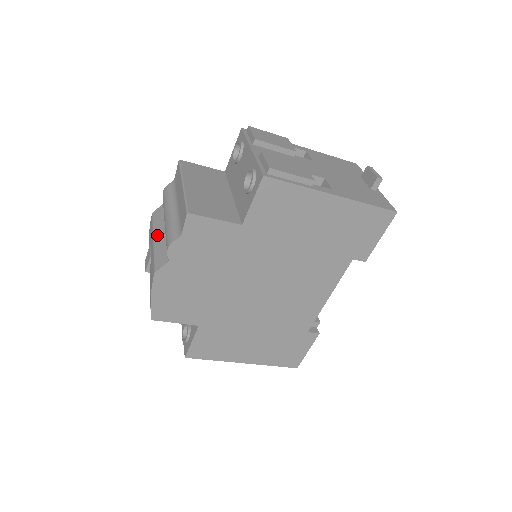
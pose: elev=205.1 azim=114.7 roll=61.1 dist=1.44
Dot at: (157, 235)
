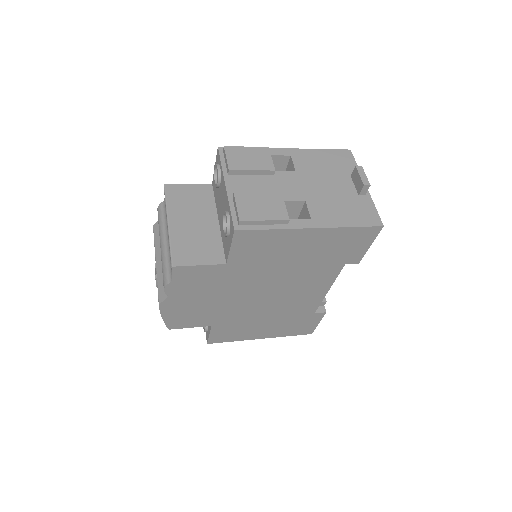
Dot at: (158, 258)
